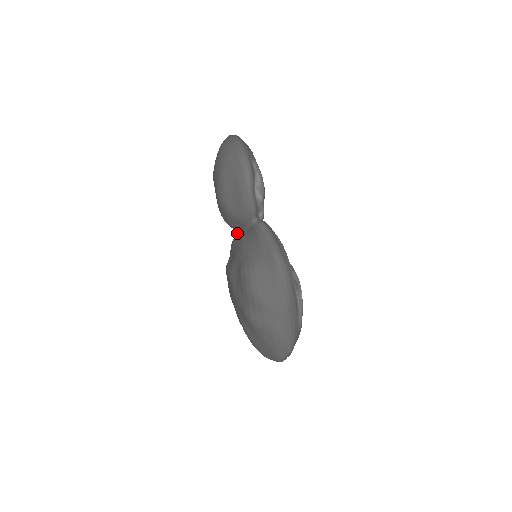
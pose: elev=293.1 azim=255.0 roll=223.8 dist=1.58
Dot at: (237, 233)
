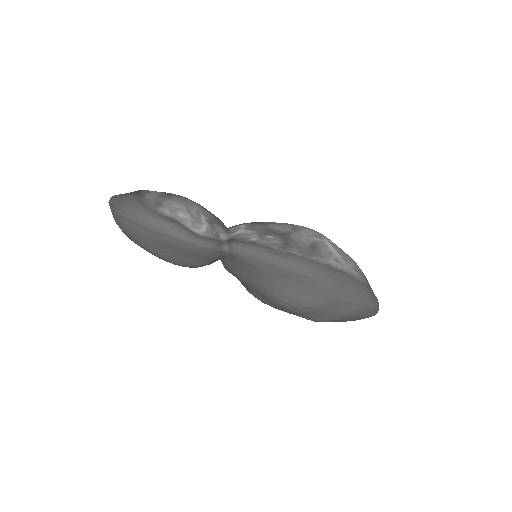
Dot at: occluded
